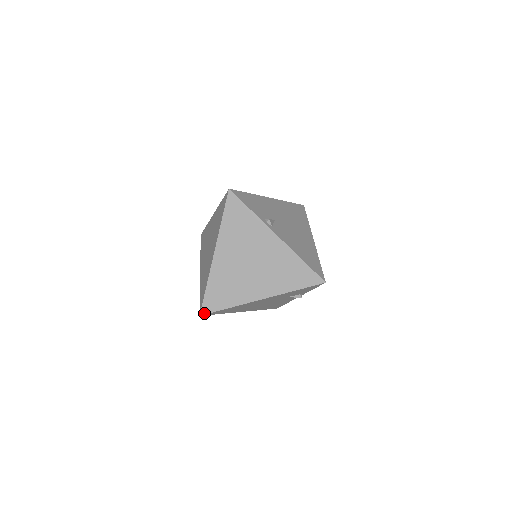
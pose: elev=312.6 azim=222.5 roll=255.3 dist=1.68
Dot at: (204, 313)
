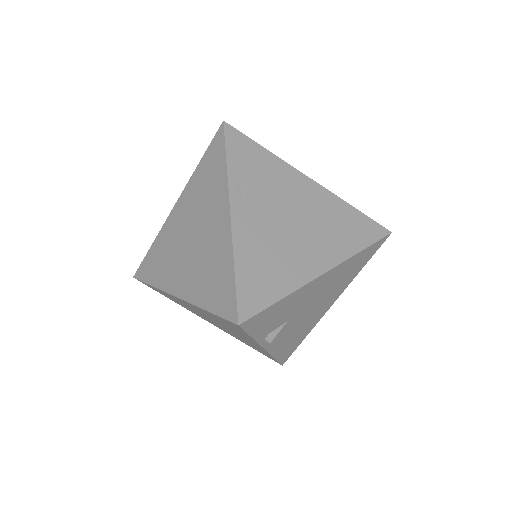
Dot at: occluded
